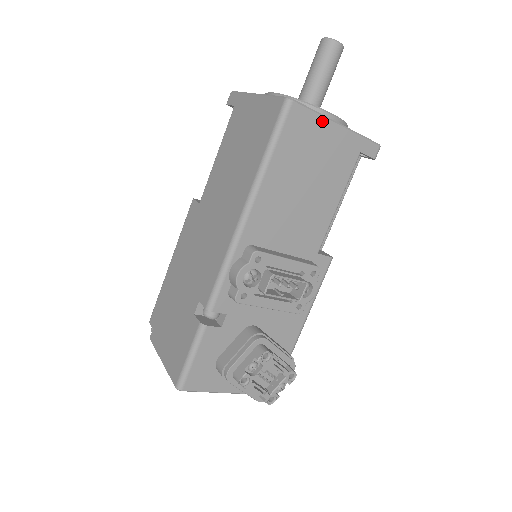
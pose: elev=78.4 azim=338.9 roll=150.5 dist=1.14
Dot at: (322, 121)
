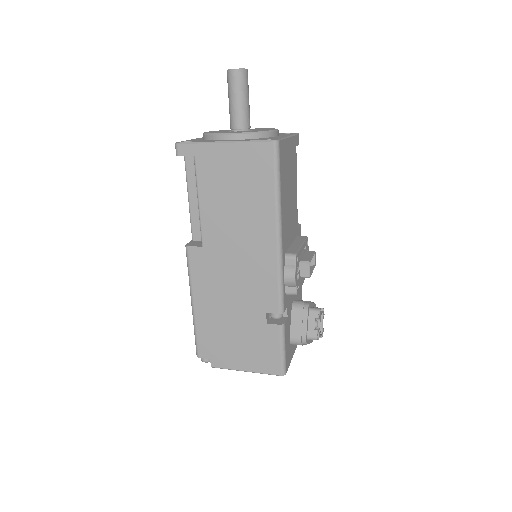
Dot at: (286, 142)
